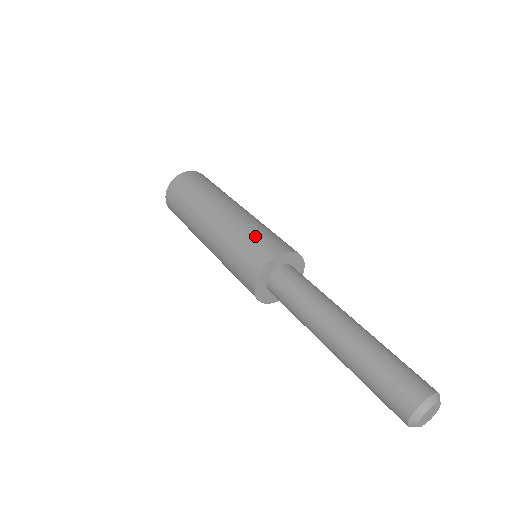
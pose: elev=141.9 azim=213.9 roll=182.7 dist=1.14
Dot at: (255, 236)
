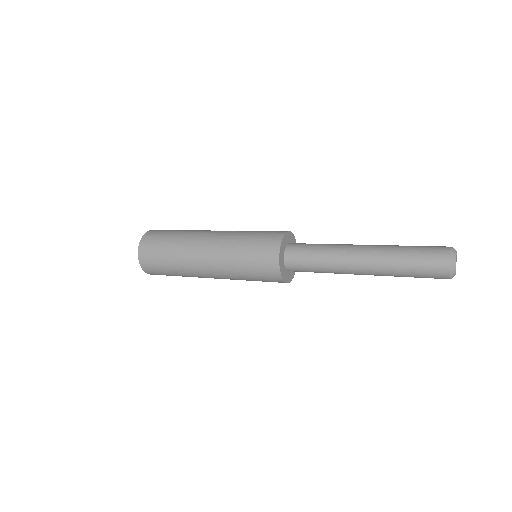
Dot at: (258, 231)
